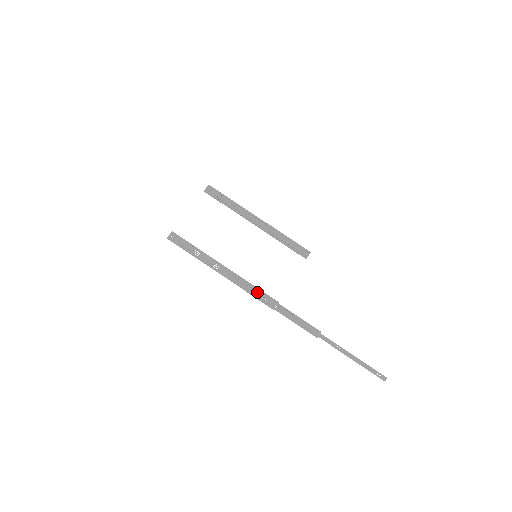
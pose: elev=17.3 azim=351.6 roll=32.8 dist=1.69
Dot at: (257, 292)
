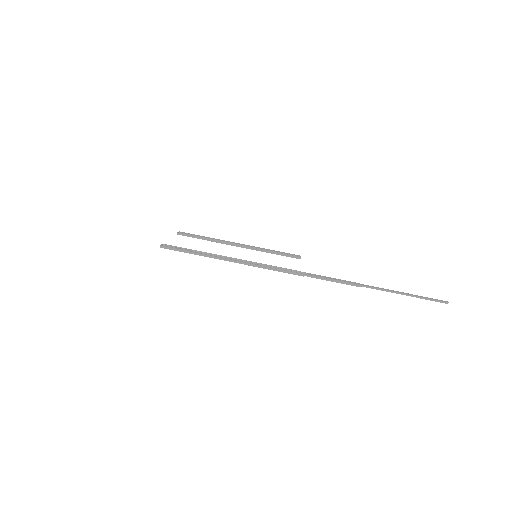
Dot at: (277, 268)
